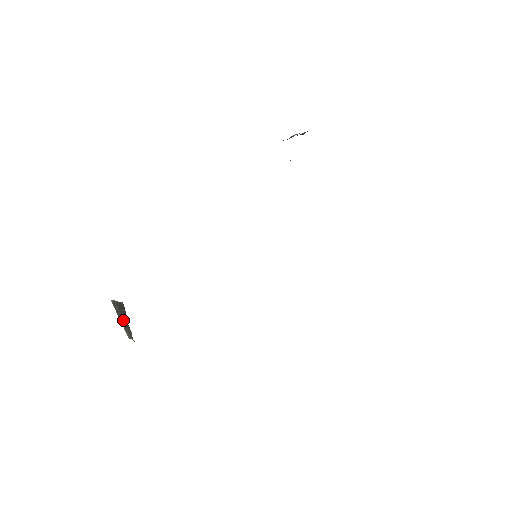
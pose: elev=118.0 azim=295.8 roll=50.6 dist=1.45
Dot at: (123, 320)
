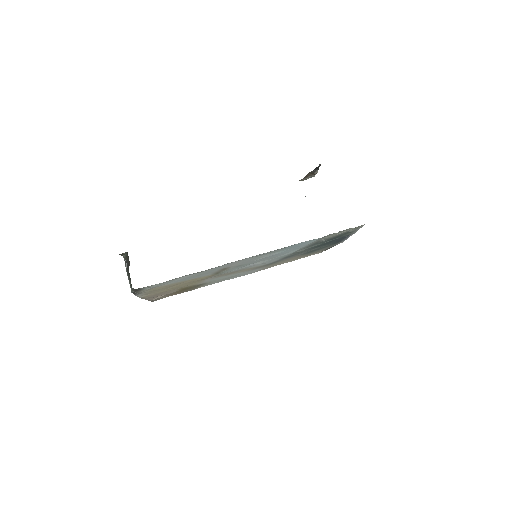
Dot at: (128, 272)
